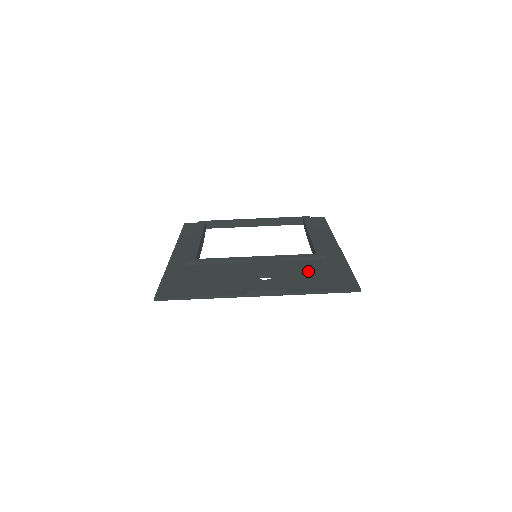
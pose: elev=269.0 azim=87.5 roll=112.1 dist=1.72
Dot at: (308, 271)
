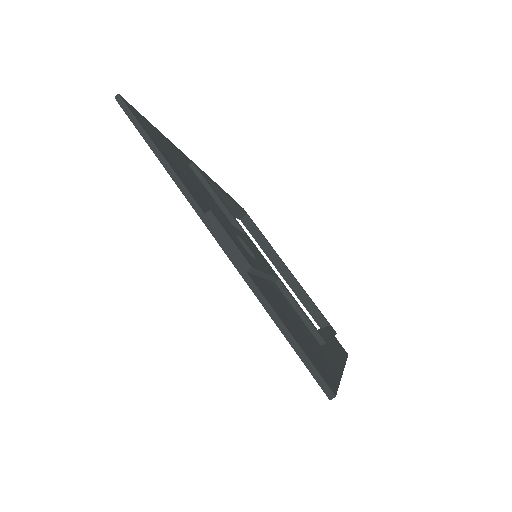
Dot at: (292, 315)
